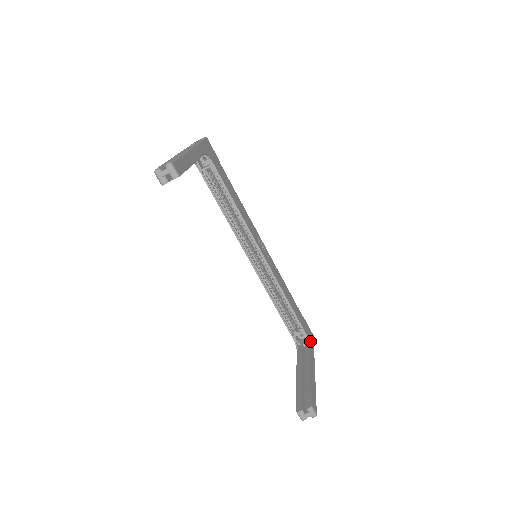
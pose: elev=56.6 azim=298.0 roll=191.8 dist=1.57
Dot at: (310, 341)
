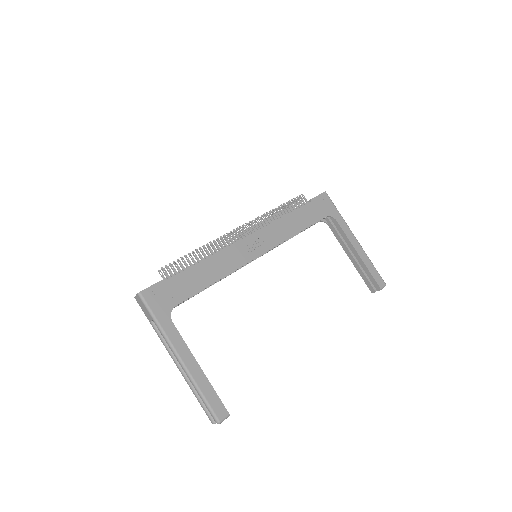
Dot at: (332, 213)
